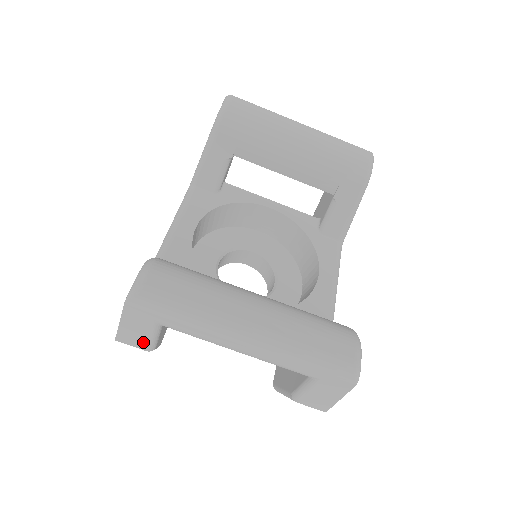
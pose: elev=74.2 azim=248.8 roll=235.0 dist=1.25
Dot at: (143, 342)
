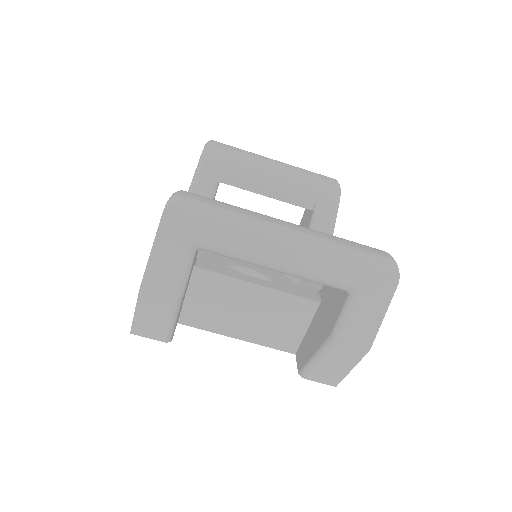
Dot at: (173, 280)
